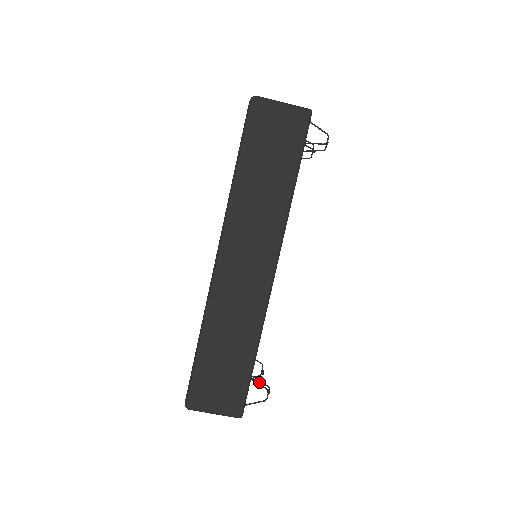
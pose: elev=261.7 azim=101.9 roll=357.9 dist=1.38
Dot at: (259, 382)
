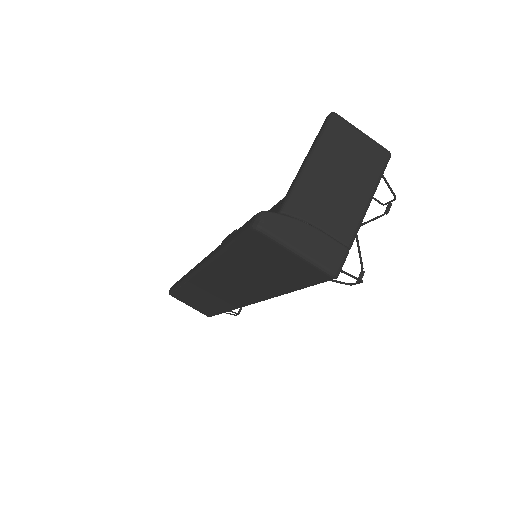
Dot at: (230, 311)
